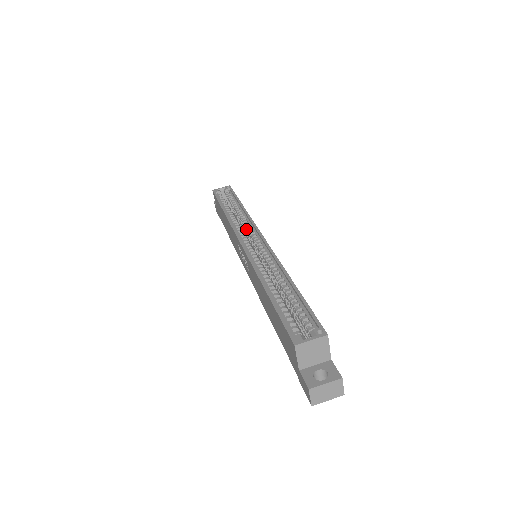
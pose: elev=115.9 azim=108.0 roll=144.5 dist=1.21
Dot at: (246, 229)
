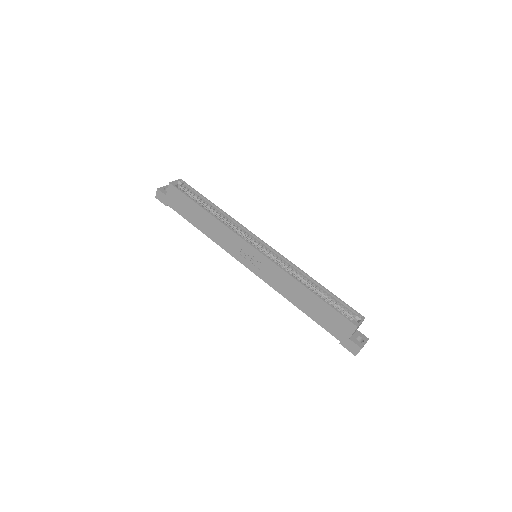
Dot at: (240, 233)
